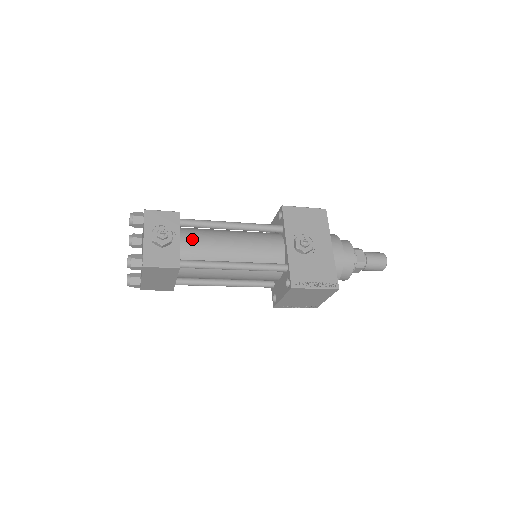
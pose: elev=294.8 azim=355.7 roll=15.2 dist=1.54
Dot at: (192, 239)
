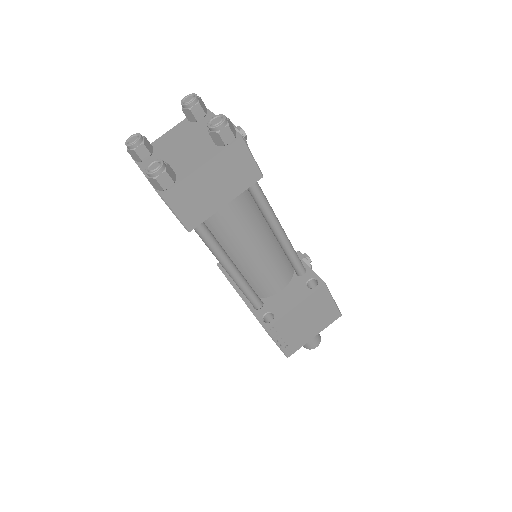
Dot at: occluded
